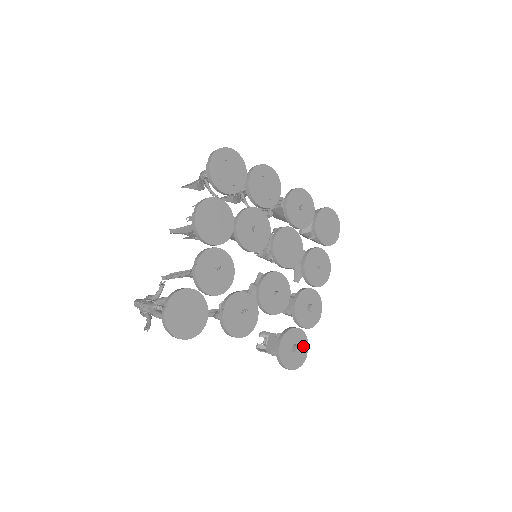
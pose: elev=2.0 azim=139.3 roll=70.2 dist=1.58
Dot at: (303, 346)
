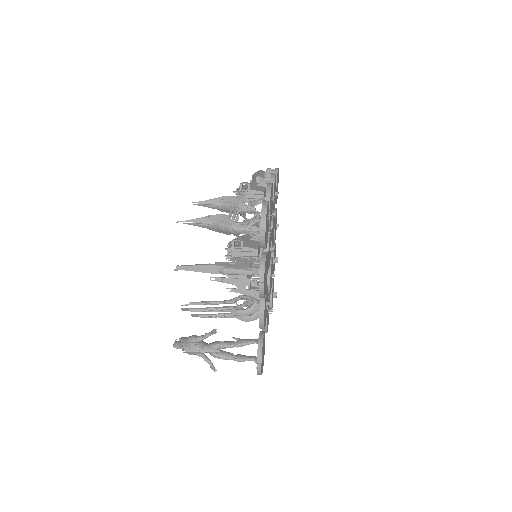
Dot at: (273, 287)
